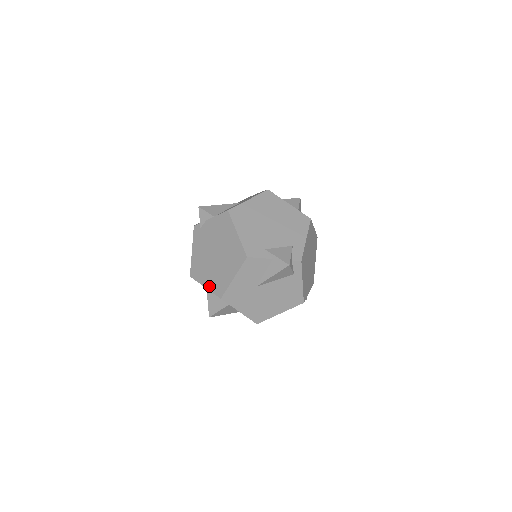
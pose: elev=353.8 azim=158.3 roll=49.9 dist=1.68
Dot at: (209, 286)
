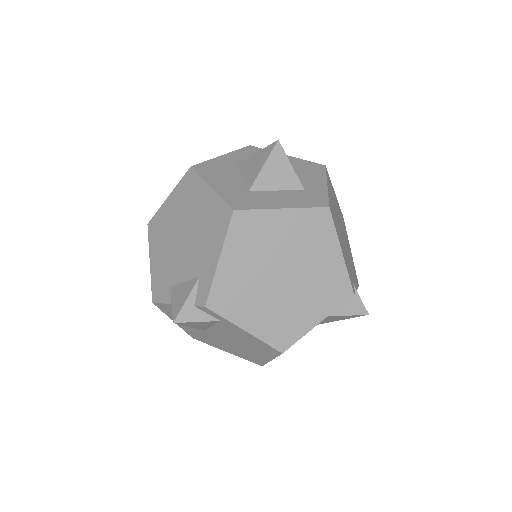
Dot at: occluded
